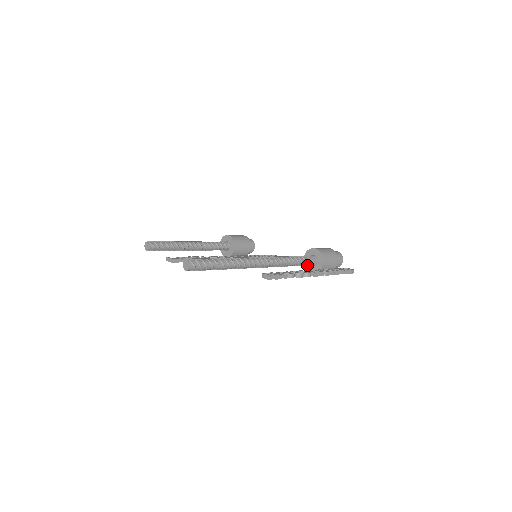
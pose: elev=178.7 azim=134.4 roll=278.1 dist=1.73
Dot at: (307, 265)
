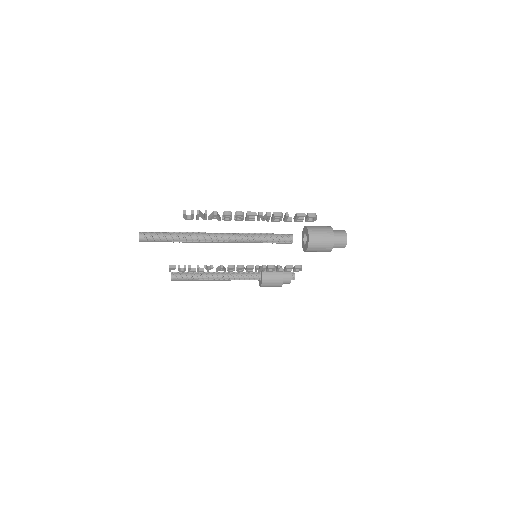
Dot at: (304, 247)
